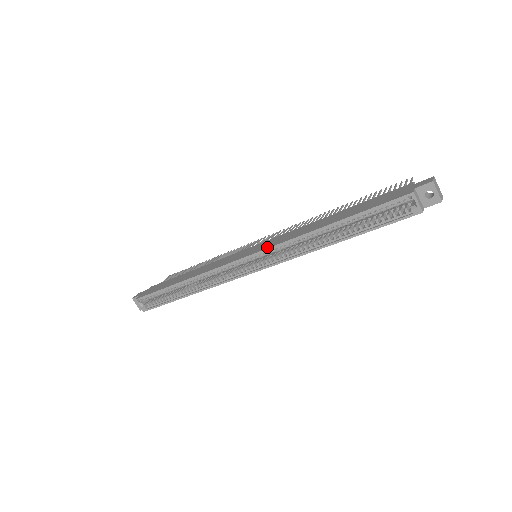
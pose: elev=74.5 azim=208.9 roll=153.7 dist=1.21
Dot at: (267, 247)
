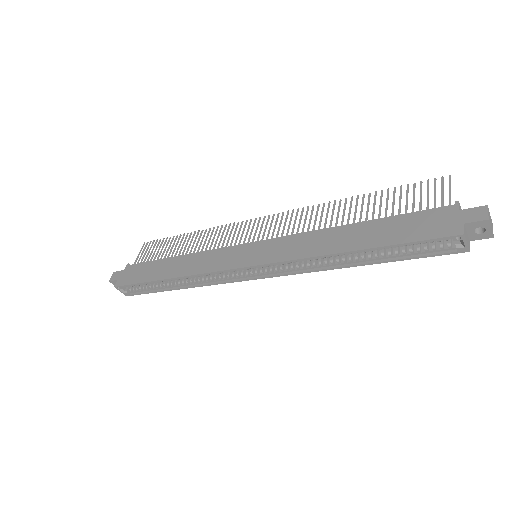
Dot at: (273, 260)
